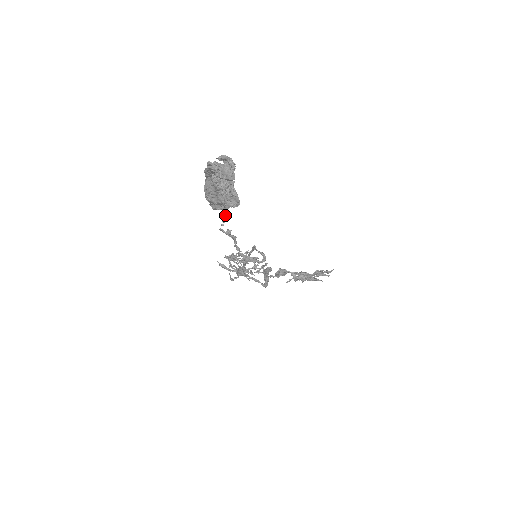
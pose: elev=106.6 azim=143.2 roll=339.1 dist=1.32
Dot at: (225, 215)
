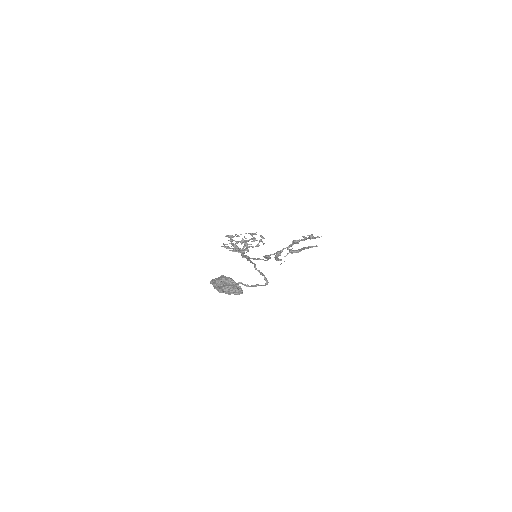
Dot at: occluded
